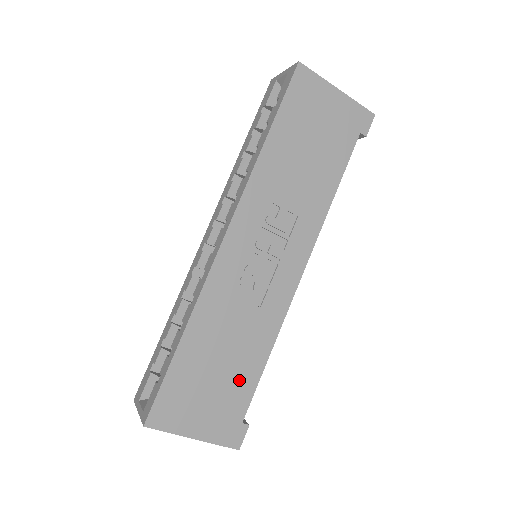
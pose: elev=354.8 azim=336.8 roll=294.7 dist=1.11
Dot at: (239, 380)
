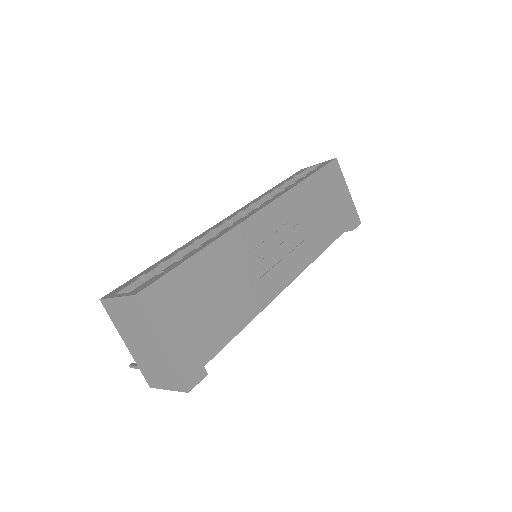
Dot at: (221, 323)
